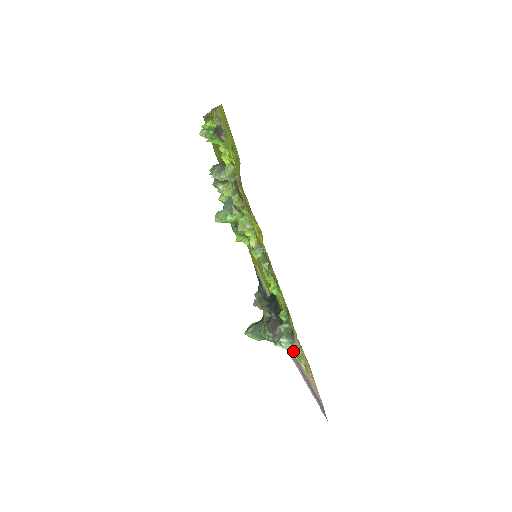
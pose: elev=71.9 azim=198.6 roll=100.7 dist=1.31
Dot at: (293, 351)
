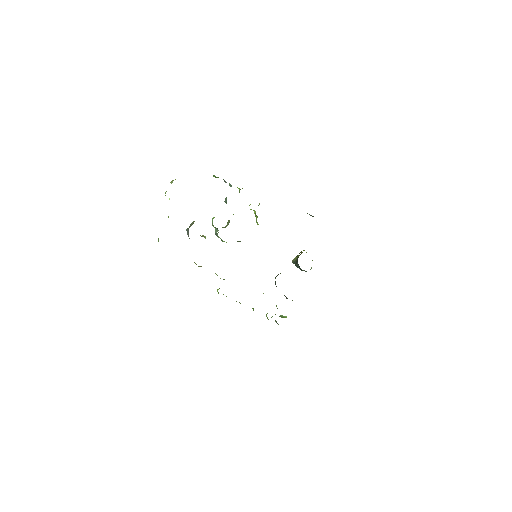
Dot at: occluded
